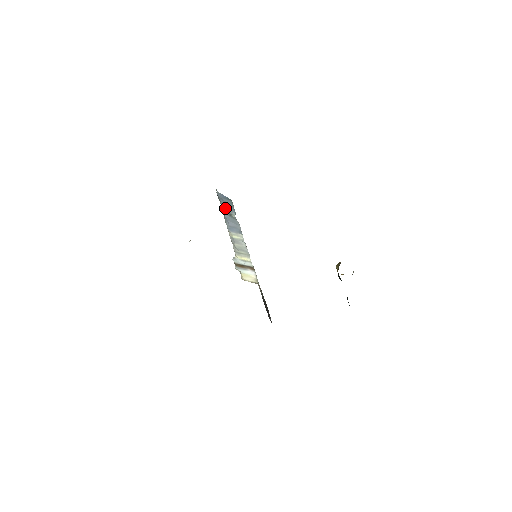
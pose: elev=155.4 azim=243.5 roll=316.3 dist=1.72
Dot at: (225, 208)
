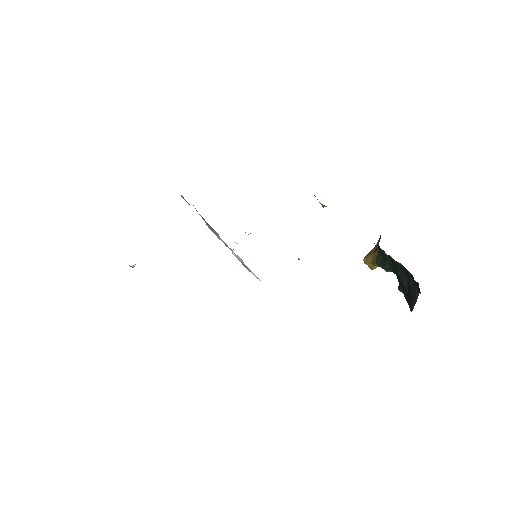
Dot at: (197, 211)
